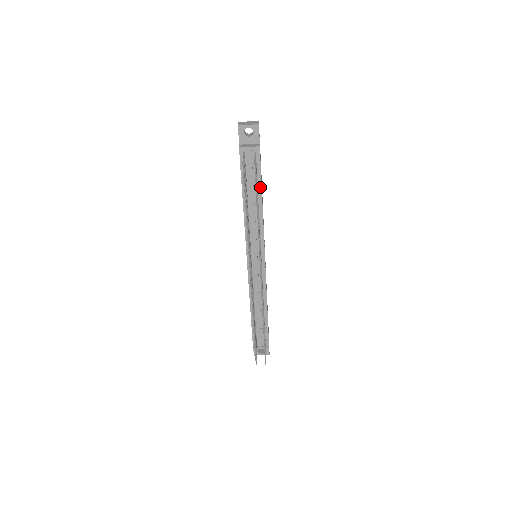
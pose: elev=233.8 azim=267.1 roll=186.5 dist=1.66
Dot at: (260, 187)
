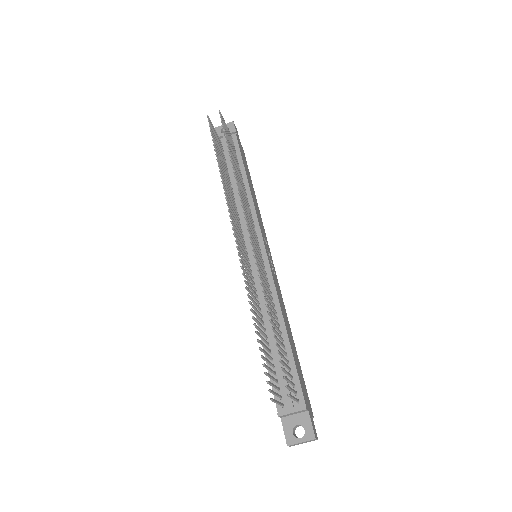
Dot at: (242, 167)
